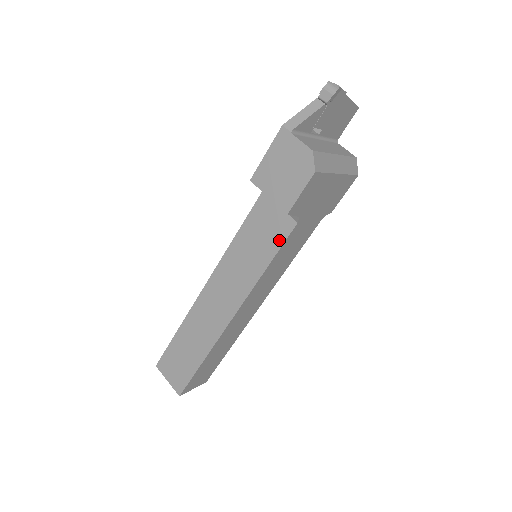
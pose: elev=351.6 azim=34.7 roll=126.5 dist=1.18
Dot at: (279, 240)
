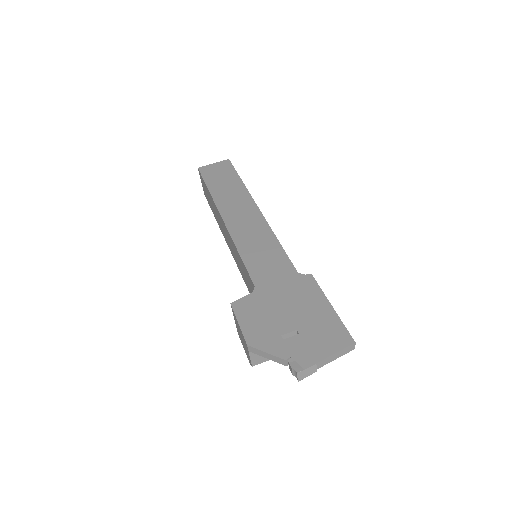
Dot at: occluded
